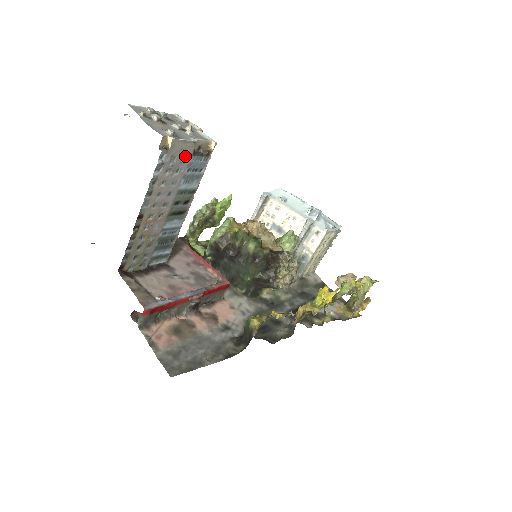
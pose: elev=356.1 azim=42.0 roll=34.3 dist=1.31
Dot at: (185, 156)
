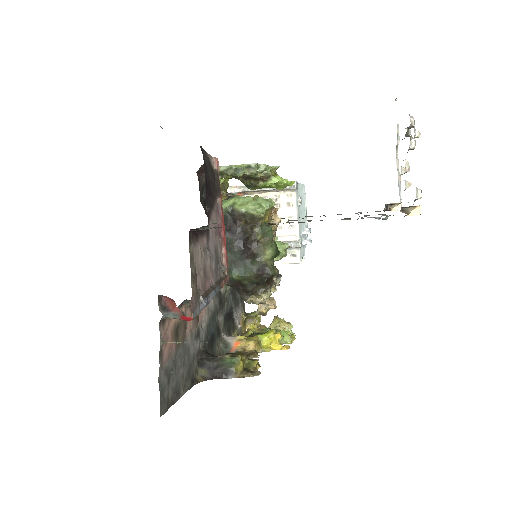
Dot at: occluded
